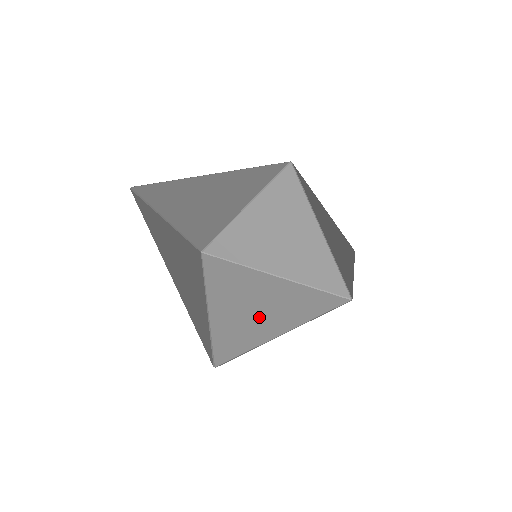
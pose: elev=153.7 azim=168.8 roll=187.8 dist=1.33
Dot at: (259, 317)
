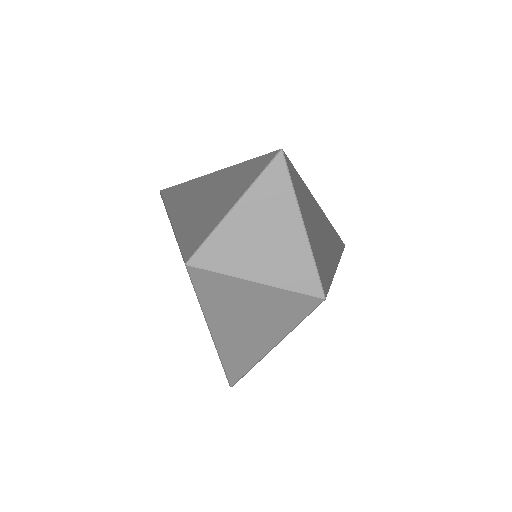
Dot at: (251, 254)
